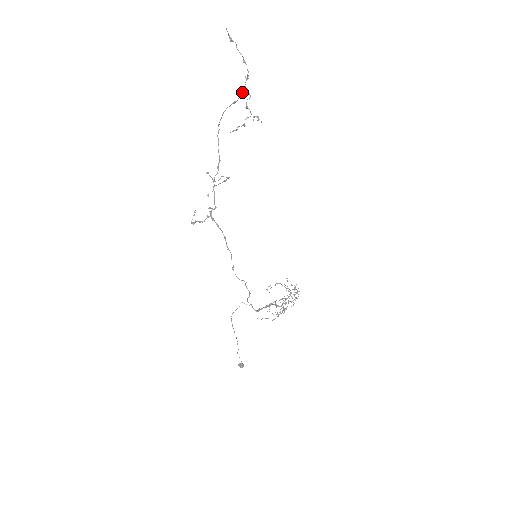
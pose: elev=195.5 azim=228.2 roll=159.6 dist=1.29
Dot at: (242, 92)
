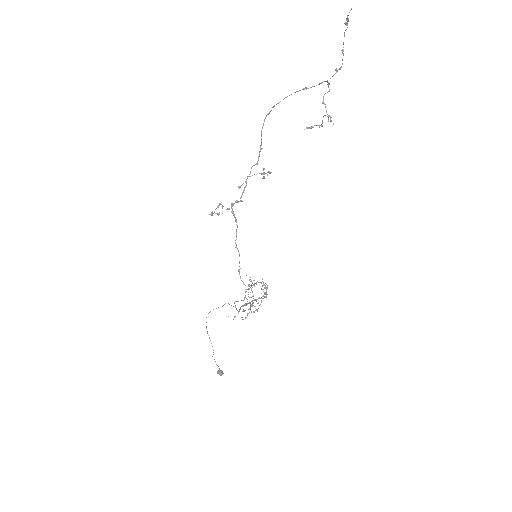
Dot at: (321, 82)
